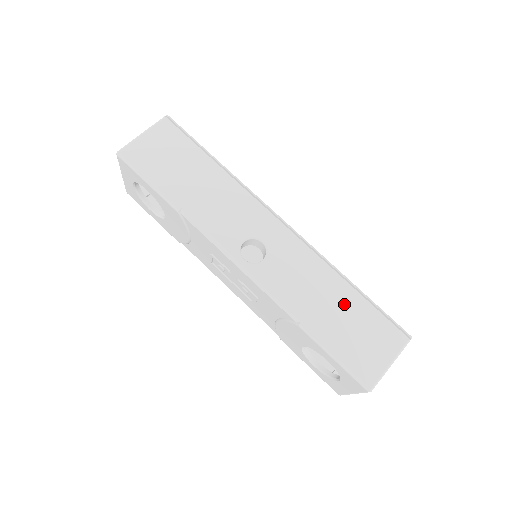
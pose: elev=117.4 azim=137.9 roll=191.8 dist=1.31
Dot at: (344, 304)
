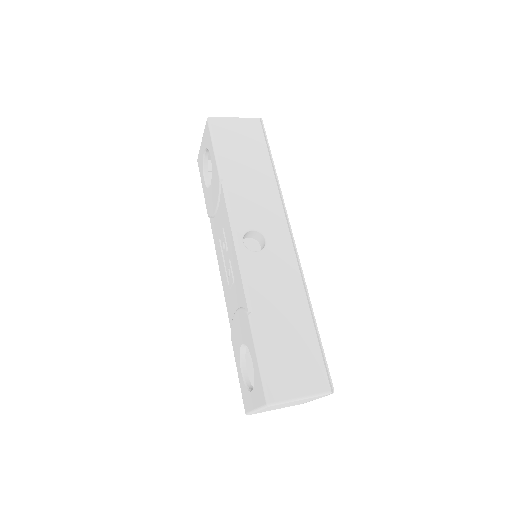
Dot at: (296, 326)
